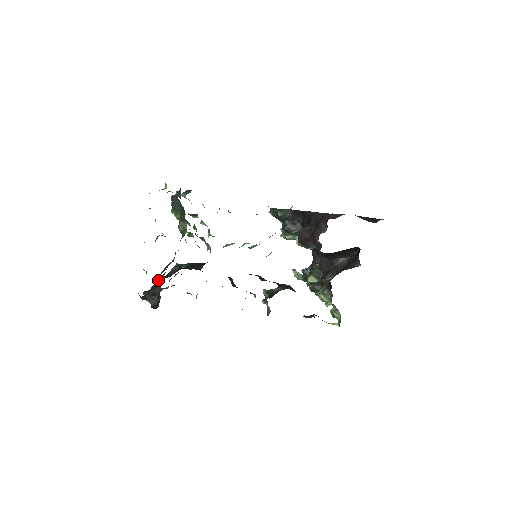
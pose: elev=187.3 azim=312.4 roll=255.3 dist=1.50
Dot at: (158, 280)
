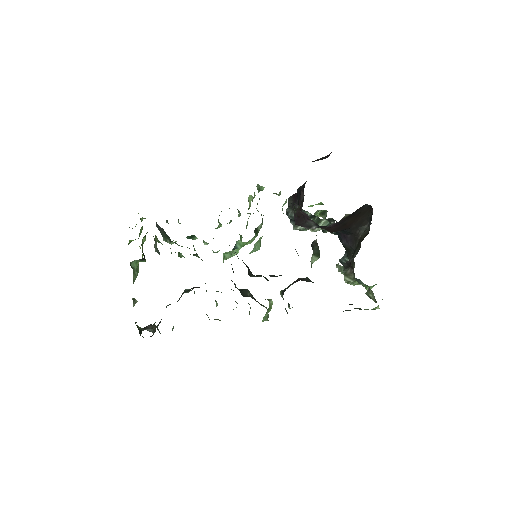
Dot at: occluded
